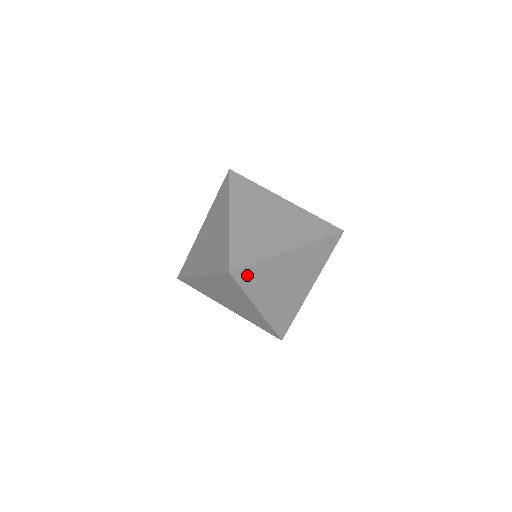
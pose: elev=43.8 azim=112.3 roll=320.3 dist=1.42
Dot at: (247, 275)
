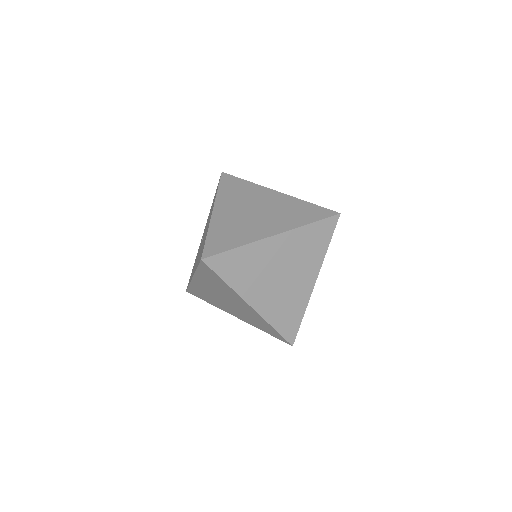
Dot at: (225, 263)
